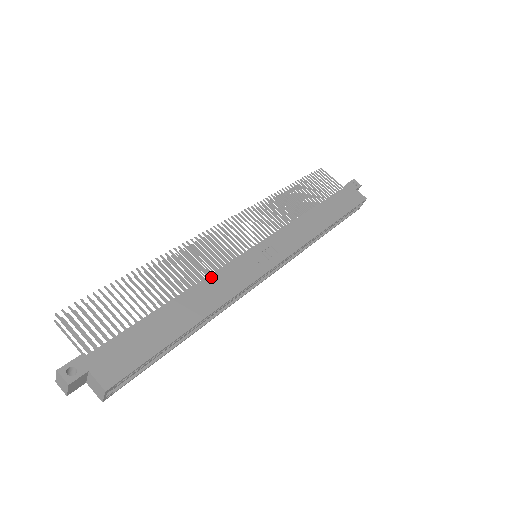
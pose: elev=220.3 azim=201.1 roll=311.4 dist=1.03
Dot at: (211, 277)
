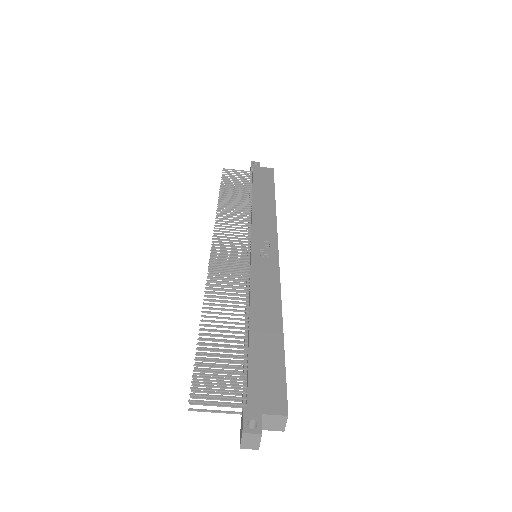
Dot at: (252, 289)
